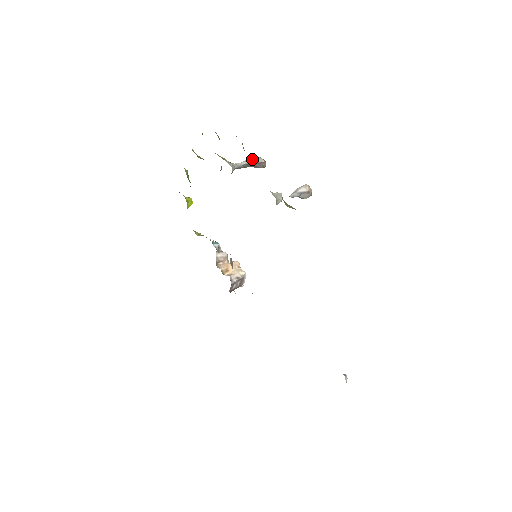
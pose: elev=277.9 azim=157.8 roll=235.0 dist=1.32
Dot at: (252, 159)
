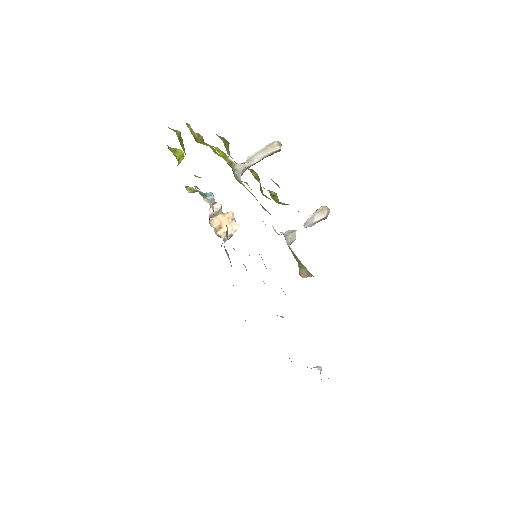
Dot at: (265, 148)
